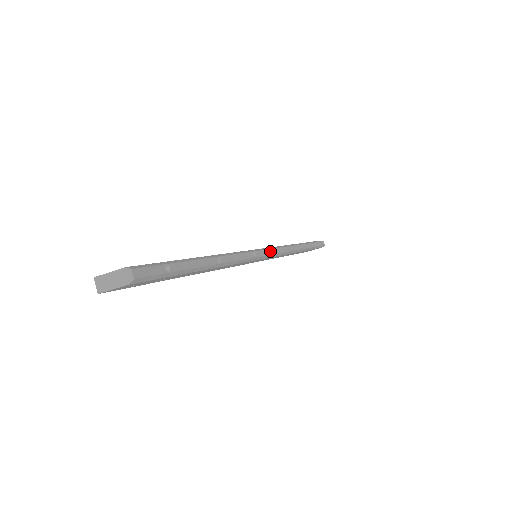
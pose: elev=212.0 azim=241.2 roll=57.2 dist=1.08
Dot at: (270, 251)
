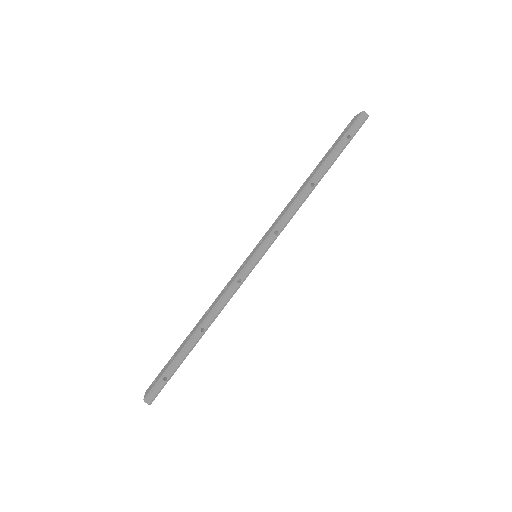
Dot at: (259, 254)
